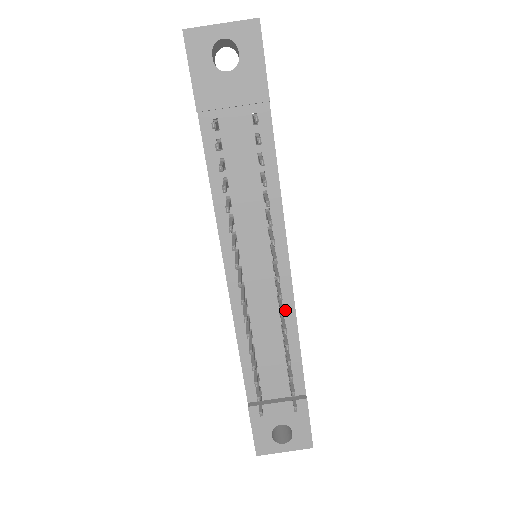
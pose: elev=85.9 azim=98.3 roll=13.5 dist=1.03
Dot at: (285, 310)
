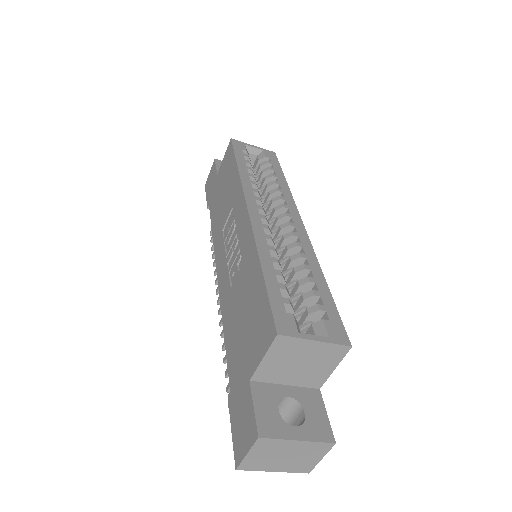
Dot at: occluded
